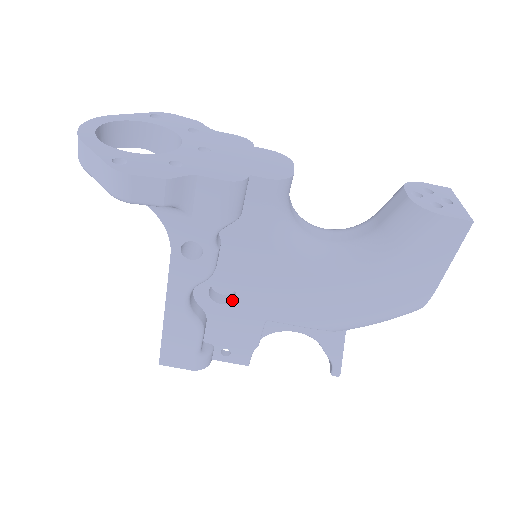
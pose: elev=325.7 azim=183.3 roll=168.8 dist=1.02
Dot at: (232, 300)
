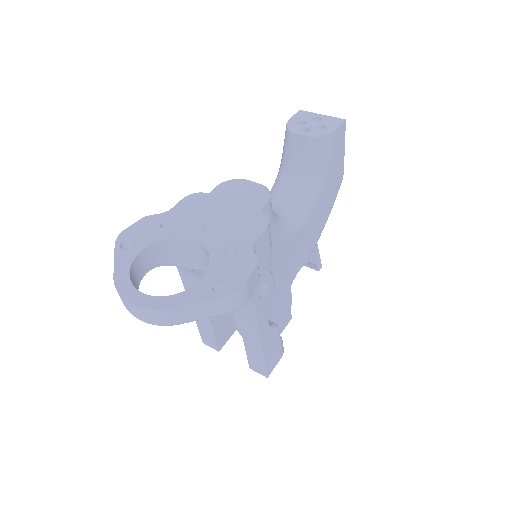
Dot at: (274, 293)
